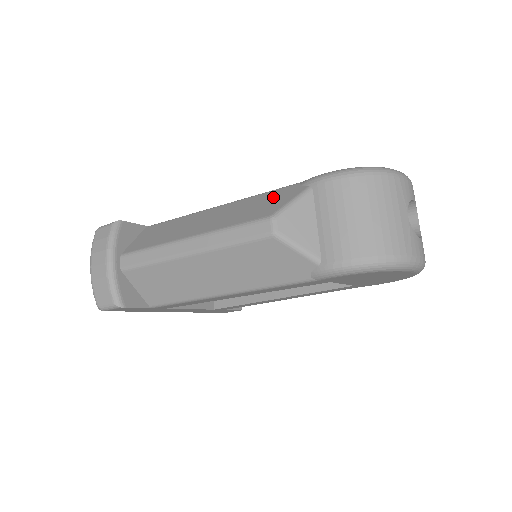
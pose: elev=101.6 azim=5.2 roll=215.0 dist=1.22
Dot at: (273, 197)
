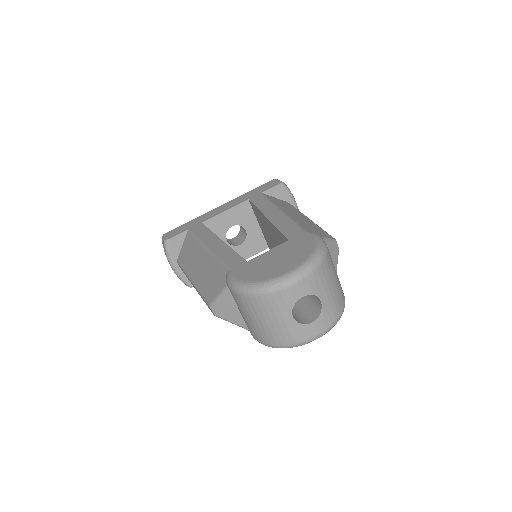
Dot at: (217, 276)
